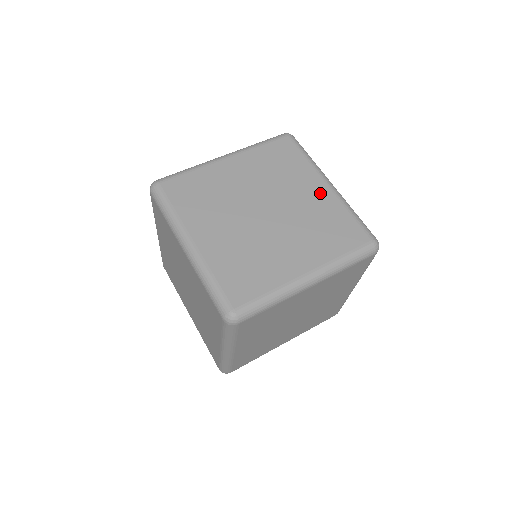
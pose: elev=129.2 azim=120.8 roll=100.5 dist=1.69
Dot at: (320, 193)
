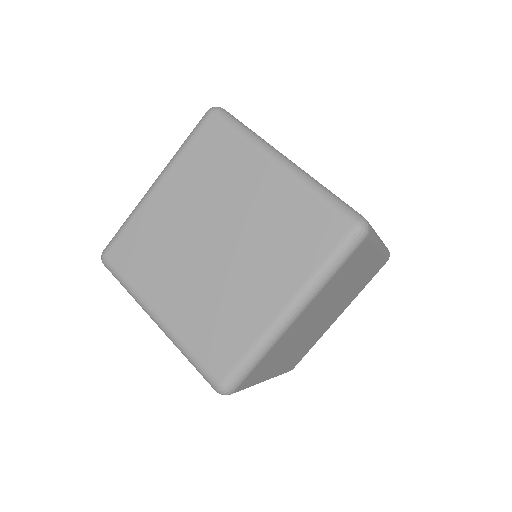
Dot at: (270, 184)
